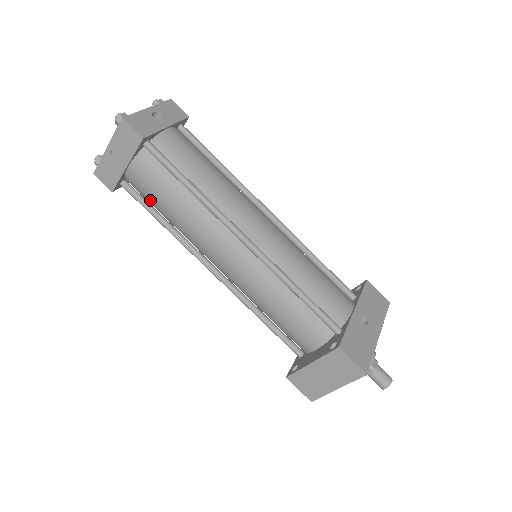
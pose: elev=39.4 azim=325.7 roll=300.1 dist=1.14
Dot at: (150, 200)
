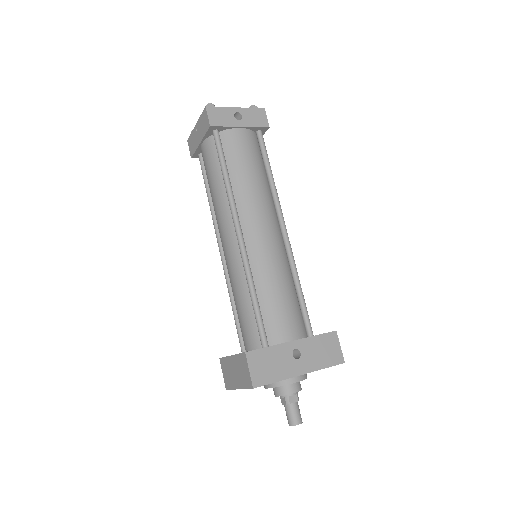
Dot at: occluded
